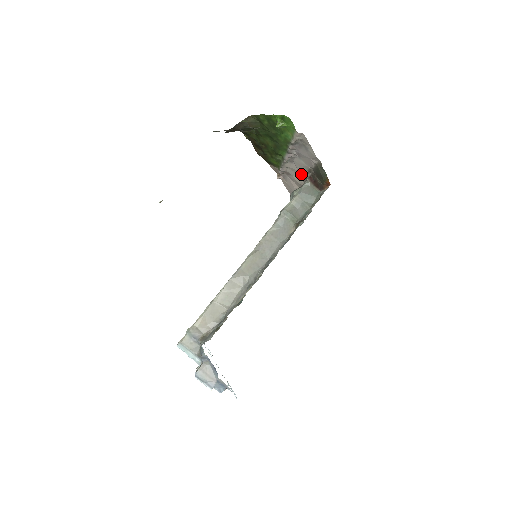
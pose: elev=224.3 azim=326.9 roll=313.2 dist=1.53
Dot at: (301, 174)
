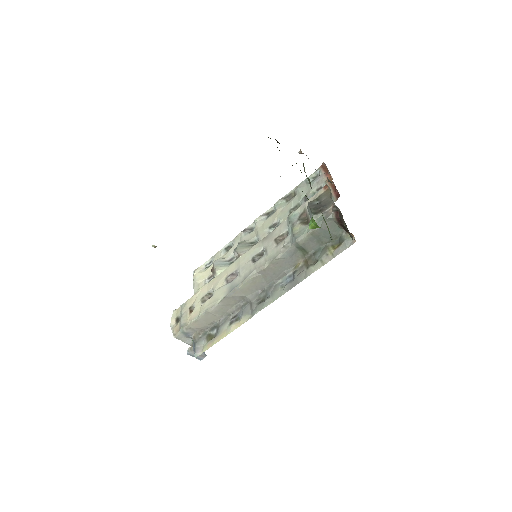
Dot at: occluded
